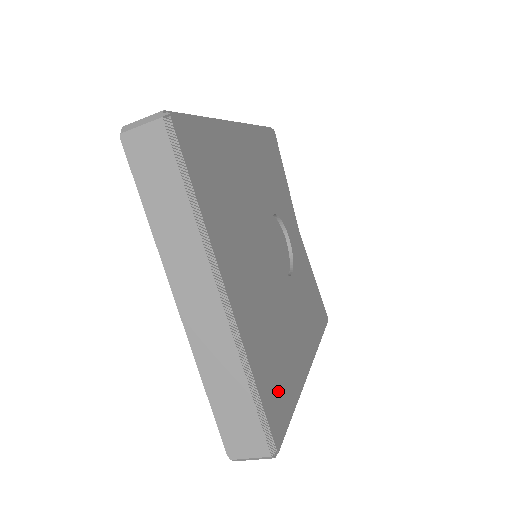
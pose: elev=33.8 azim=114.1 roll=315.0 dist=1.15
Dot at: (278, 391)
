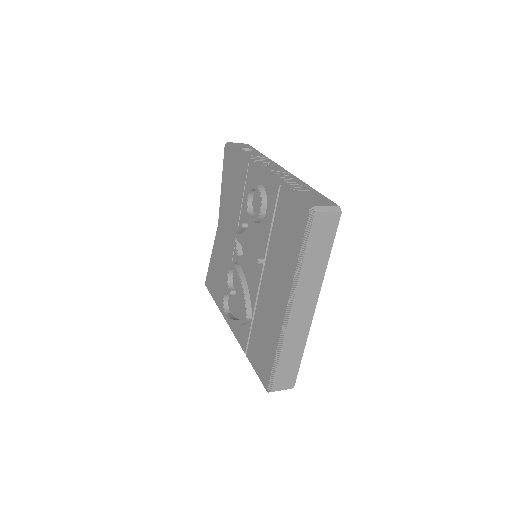
Dot at: occluded
